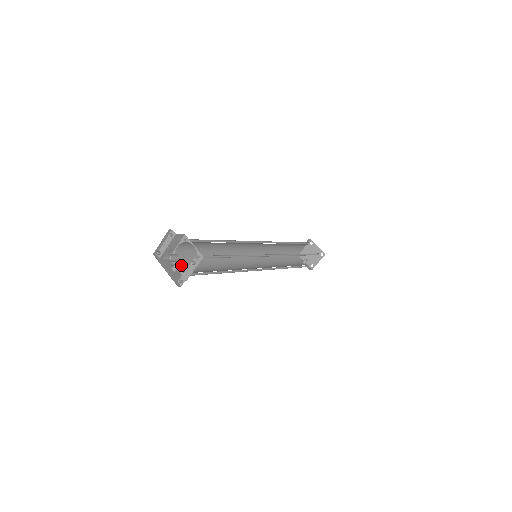
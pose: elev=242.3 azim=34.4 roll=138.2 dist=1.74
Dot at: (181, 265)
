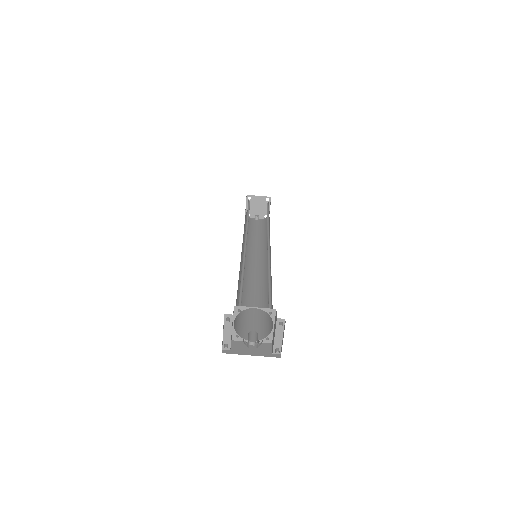
Dot at: (246, 334)
